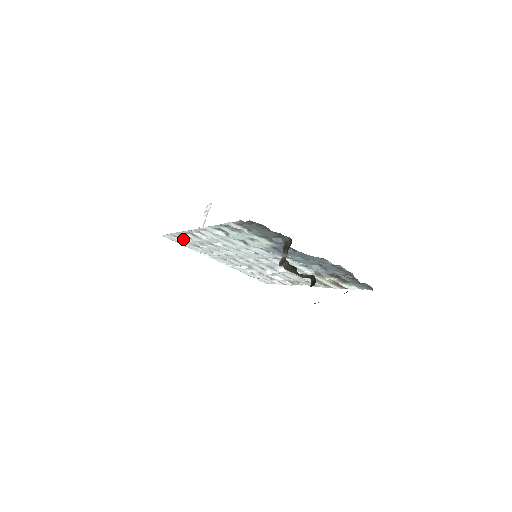
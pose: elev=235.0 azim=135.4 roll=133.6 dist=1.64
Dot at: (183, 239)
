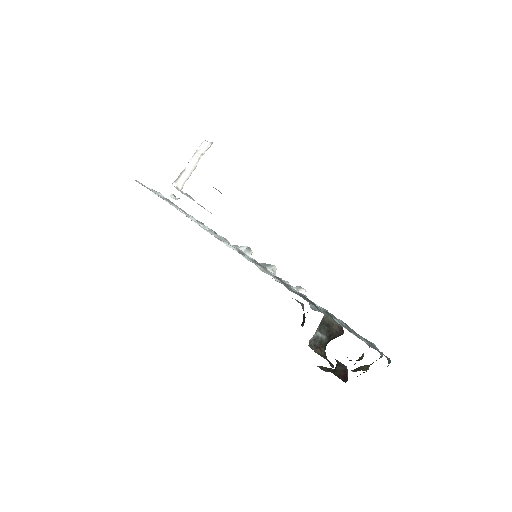
Dot at: (163, 196)
